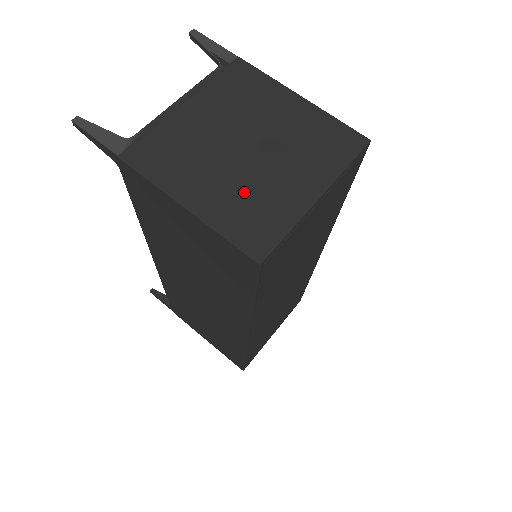
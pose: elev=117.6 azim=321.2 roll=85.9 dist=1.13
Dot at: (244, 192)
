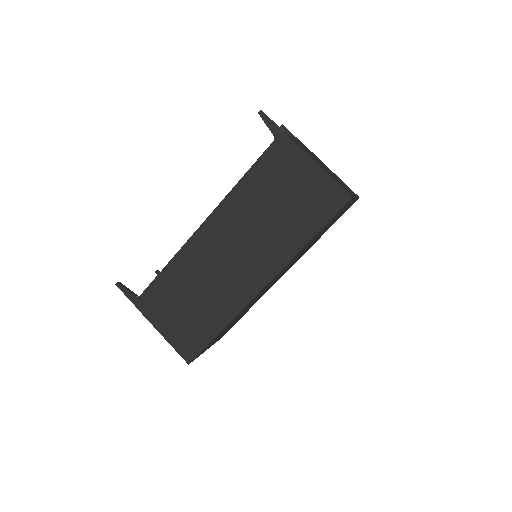
Dot at: (333, 177)
